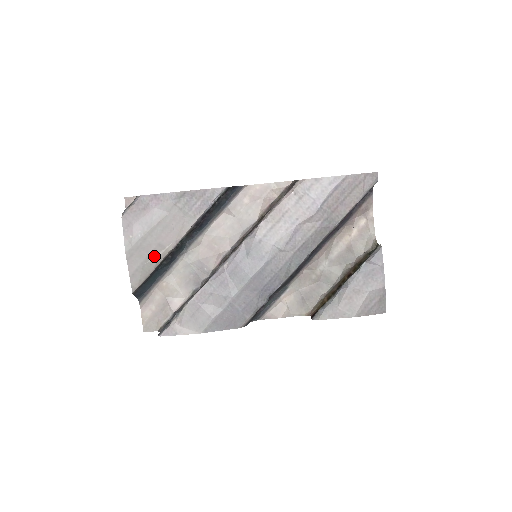
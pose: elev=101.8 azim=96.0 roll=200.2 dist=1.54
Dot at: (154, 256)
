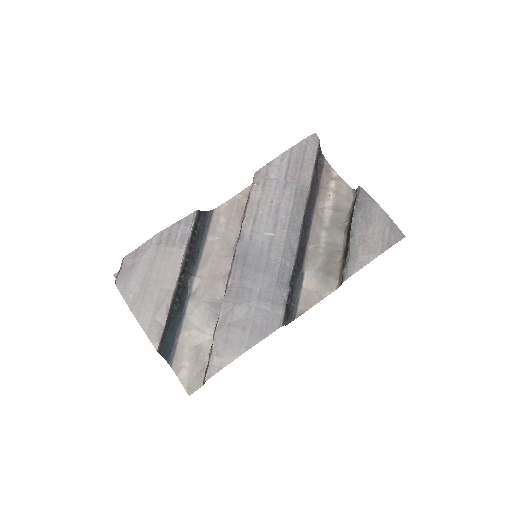
Dot at: (161, 303)
